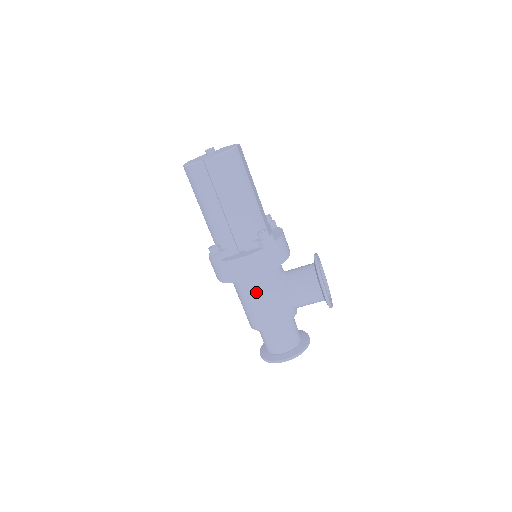
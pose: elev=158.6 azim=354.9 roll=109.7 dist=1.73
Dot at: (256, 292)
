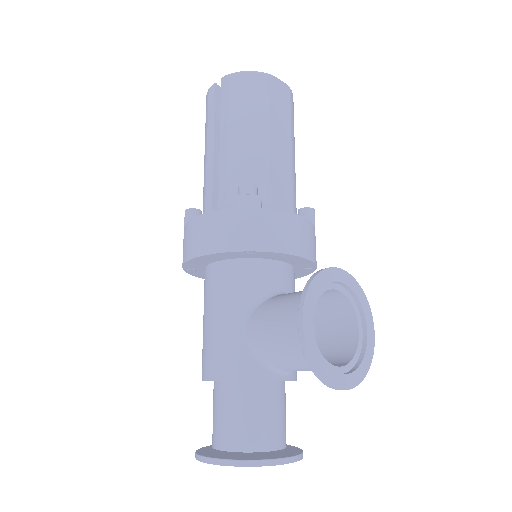
Dot at: (212, 297)
